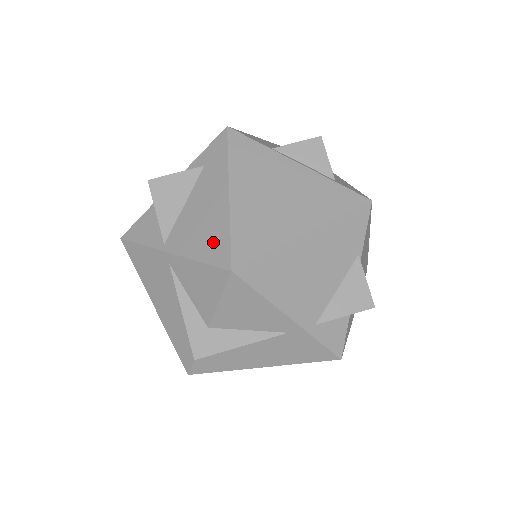
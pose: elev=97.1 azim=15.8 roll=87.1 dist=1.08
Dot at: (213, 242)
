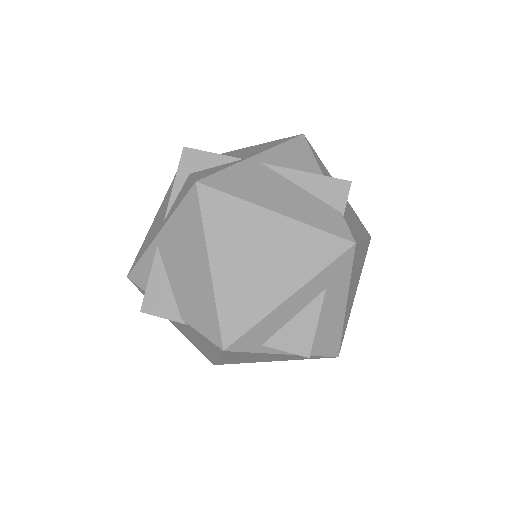
Dot at: (272, 143)
